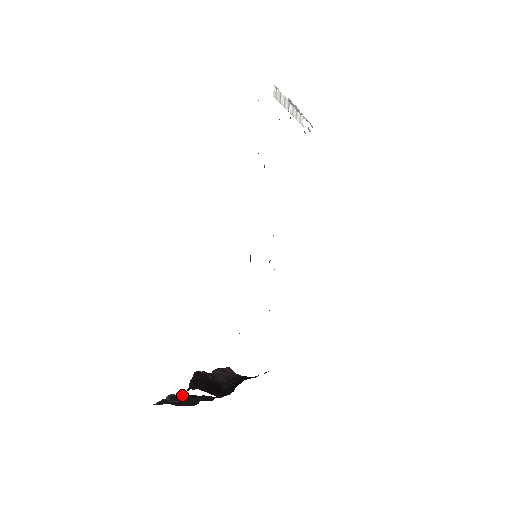
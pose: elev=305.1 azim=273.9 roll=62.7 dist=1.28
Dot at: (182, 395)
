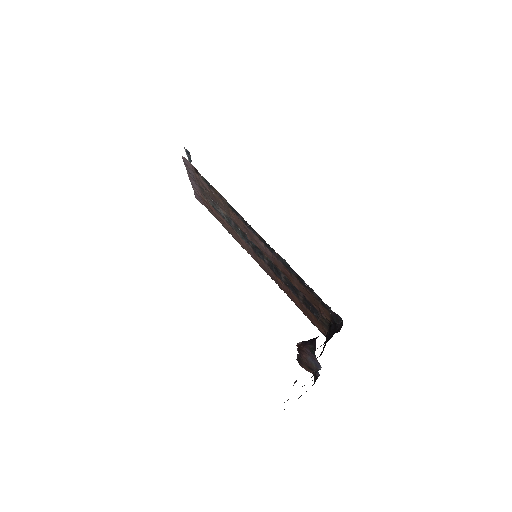
Dot at: occluded
